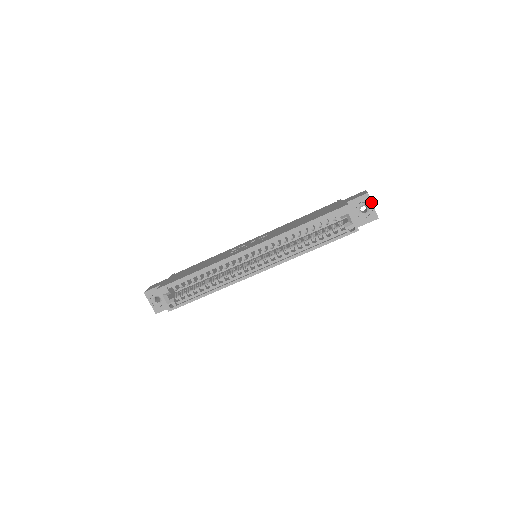
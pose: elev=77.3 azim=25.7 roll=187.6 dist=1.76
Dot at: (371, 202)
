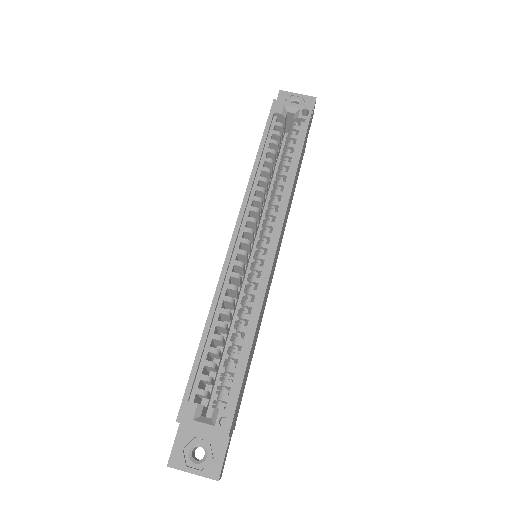
Dot at: (292, 93)
